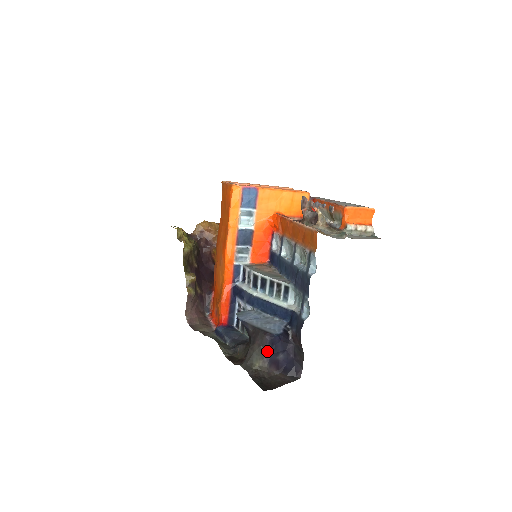
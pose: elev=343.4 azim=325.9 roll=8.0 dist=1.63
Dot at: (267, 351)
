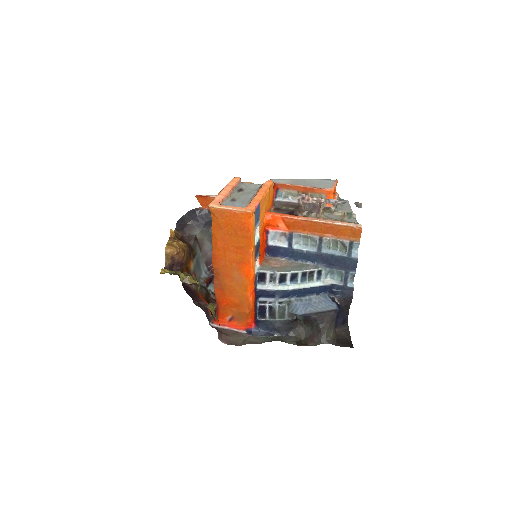
Dot at: (335, 322)
